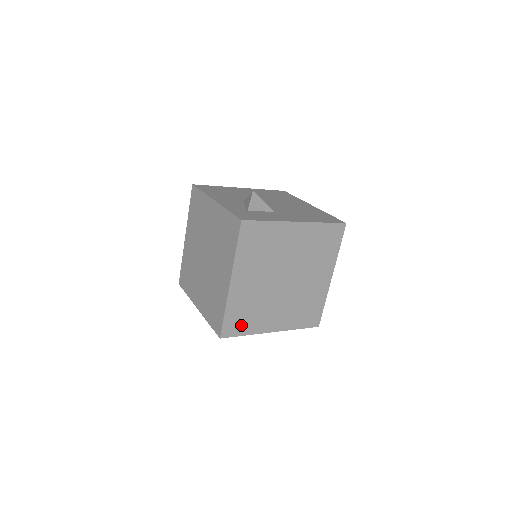
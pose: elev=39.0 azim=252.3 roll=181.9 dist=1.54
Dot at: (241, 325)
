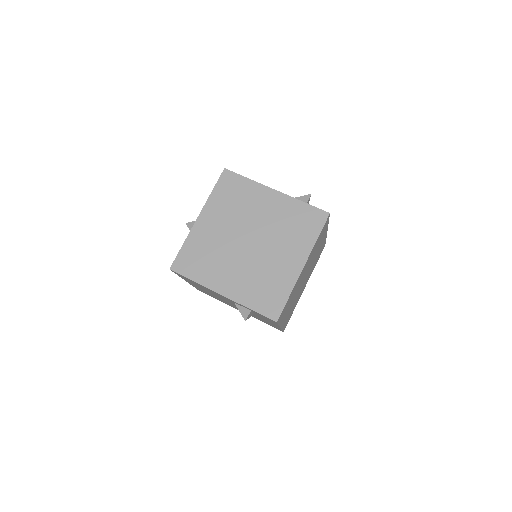
Dot at: (283, 313)
